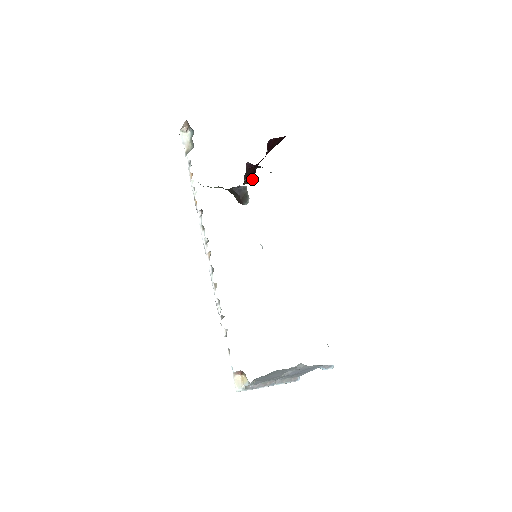
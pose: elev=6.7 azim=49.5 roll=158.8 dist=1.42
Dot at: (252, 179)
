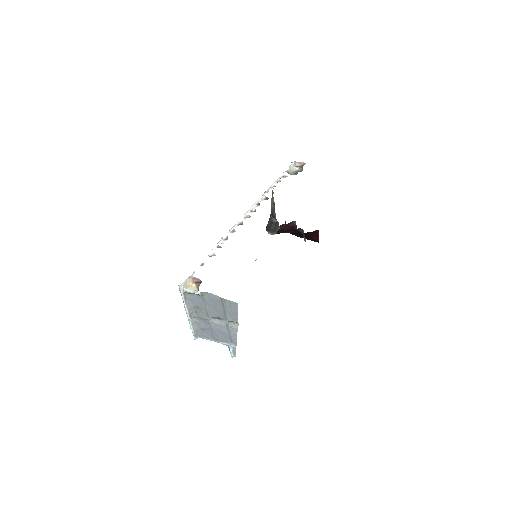
Dot at: (277, 232)
